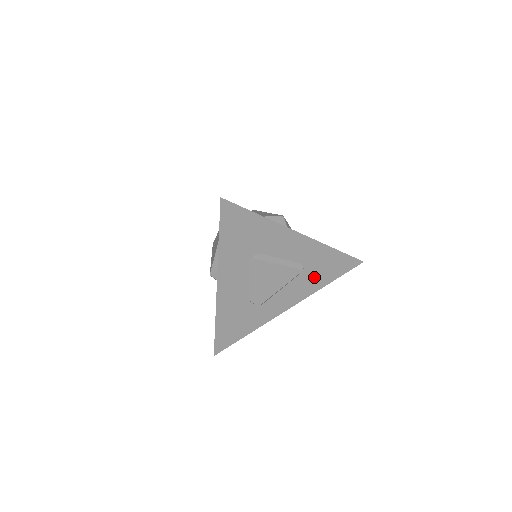
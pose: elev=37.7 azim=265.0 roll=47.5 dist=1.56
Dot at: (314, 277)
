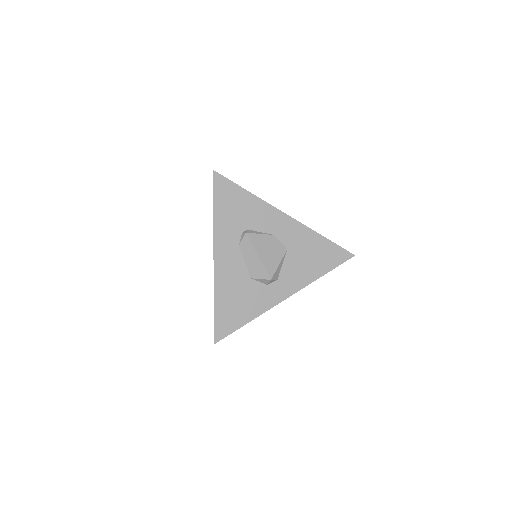
Dot at: occluded
